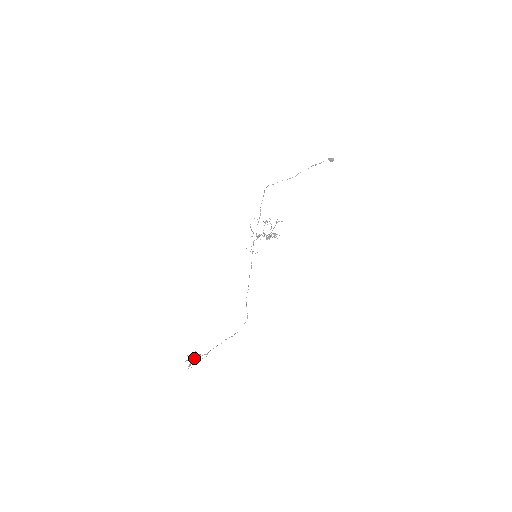
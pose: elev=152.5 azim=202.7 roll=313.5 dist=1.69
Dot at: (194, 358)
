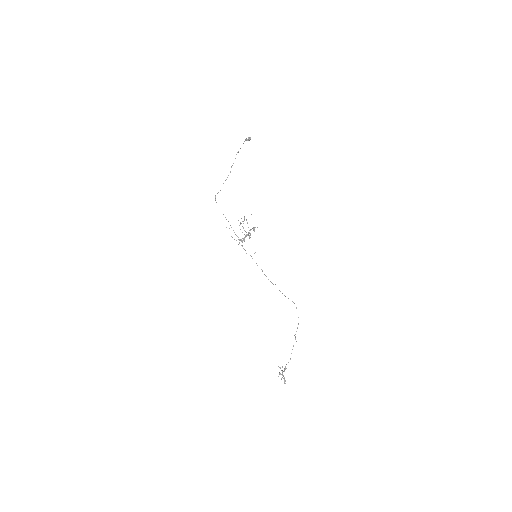
Dot at: (282, 373)
